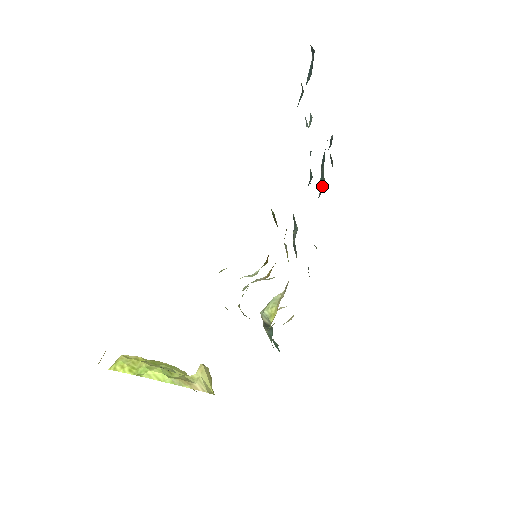
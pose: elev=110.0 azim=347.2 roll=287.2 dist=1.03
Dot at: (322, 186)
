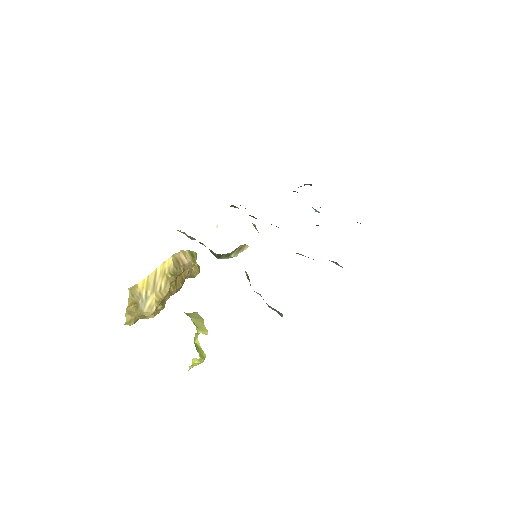
Dot at: occluded
